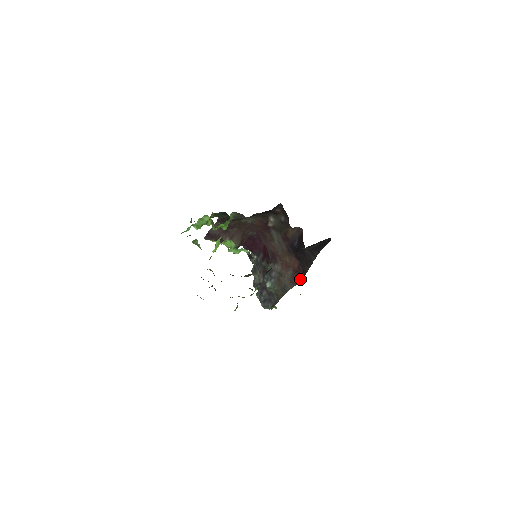
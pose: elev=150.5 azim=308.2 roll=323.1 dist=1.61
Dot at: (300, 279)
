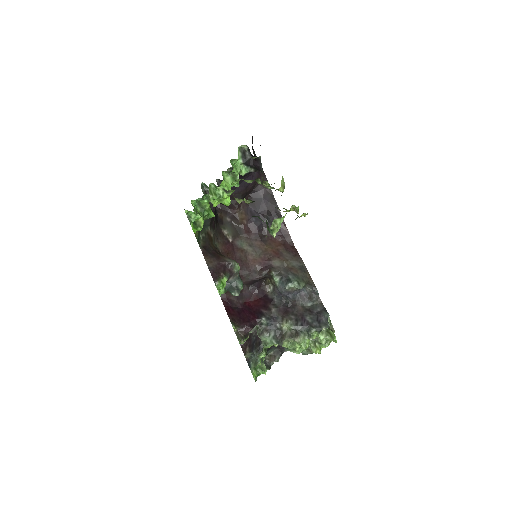
Dot at: (293, 247)
